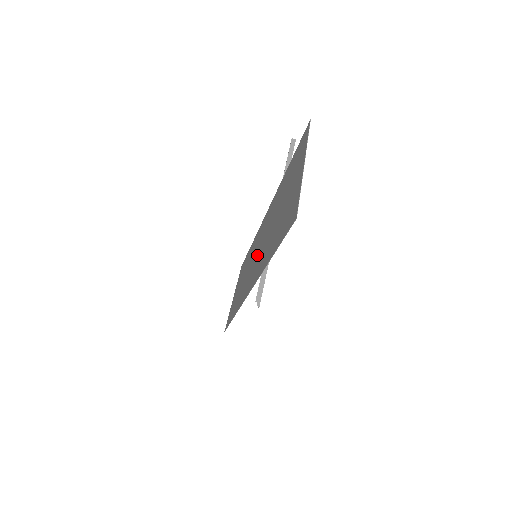
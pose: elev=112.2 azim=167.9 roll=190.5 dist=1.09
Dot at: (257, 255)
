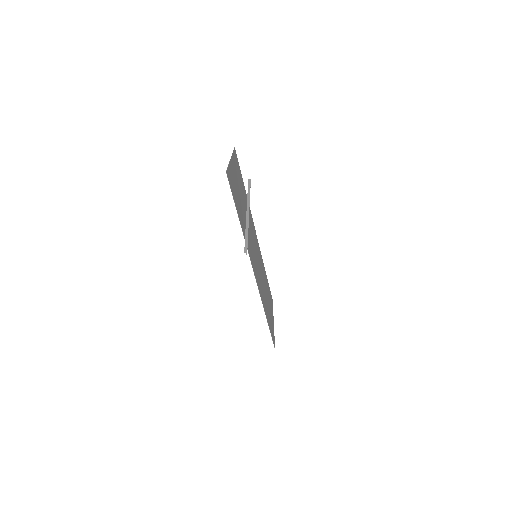
Dot at: (254, 251)
